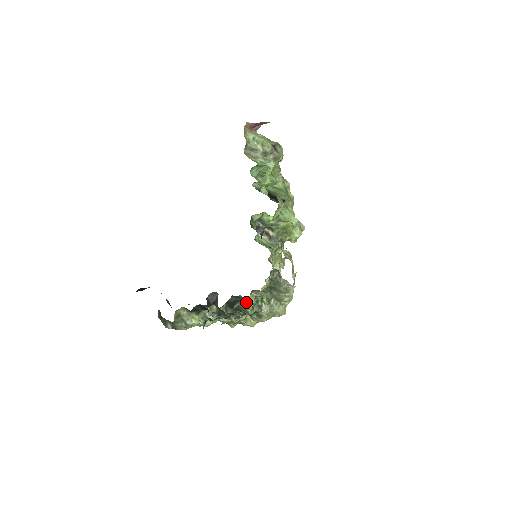
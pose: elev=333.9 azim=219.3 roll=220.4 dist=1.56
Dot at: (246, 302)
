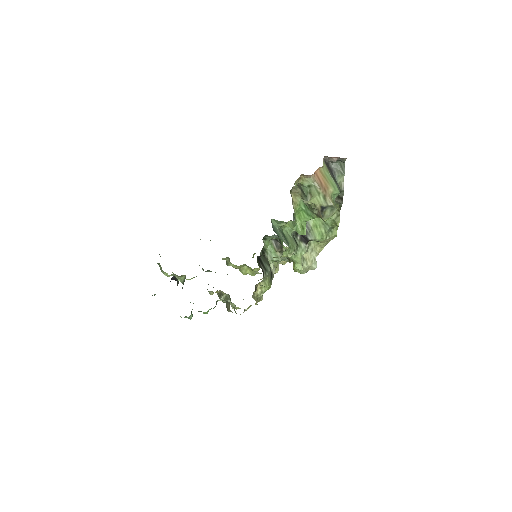
Dot at: occluded
